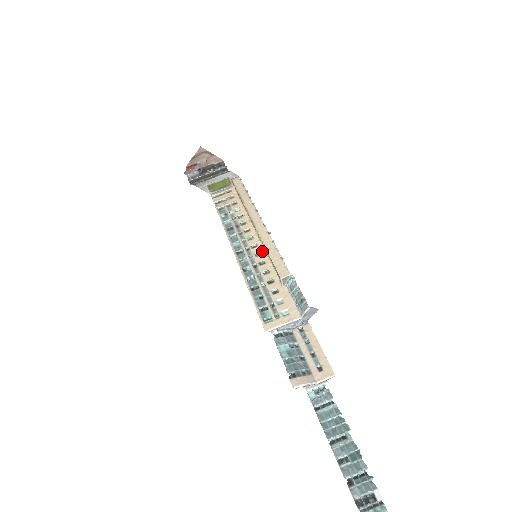
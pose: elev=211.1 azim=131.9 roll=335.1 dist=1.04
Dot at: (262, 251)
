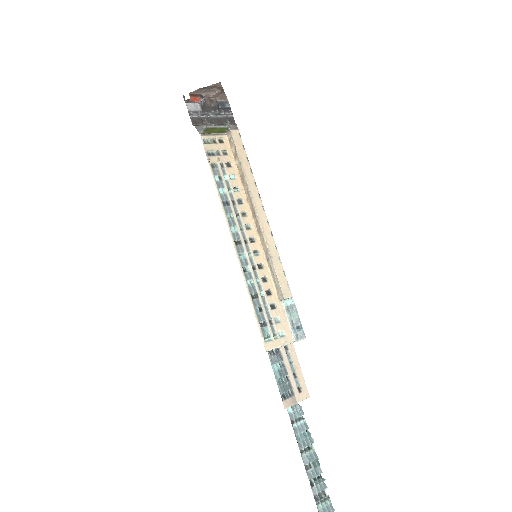
Dot at: (261, 250)
